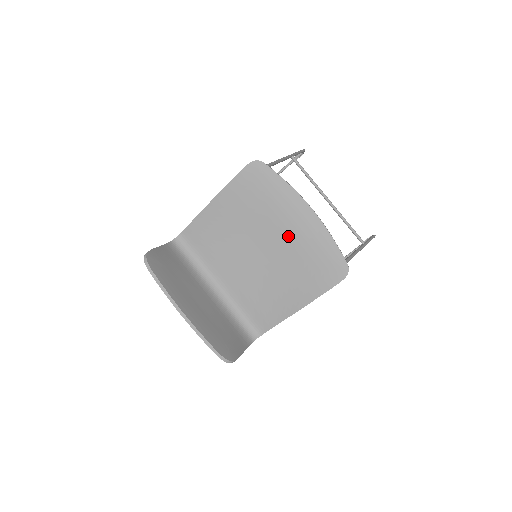
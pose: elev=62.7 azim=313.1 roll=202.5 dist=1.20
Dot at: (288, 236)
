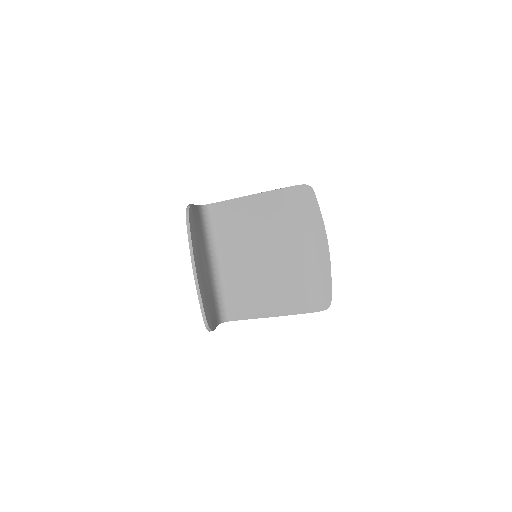
Dot at: (299, 256)
